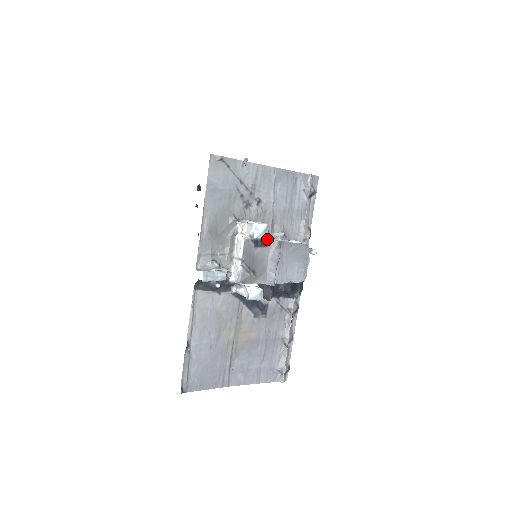
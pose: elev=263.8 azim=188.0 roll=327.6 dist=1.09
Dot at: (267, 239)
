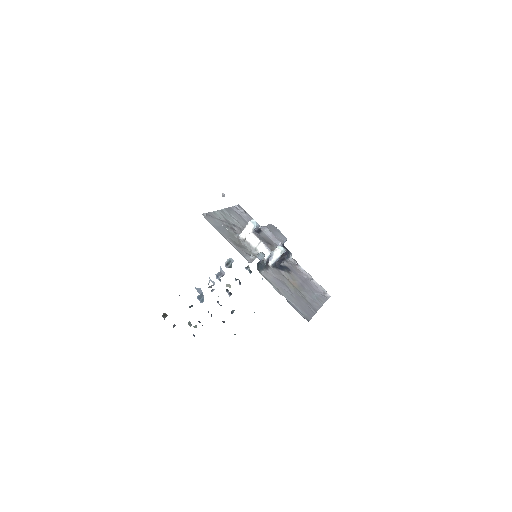
Dot at: (258, 228)
